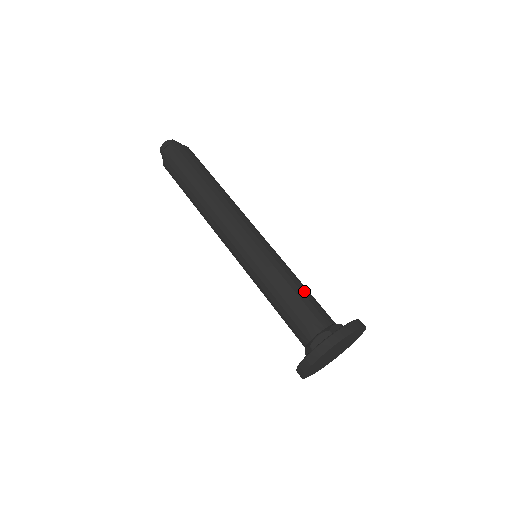
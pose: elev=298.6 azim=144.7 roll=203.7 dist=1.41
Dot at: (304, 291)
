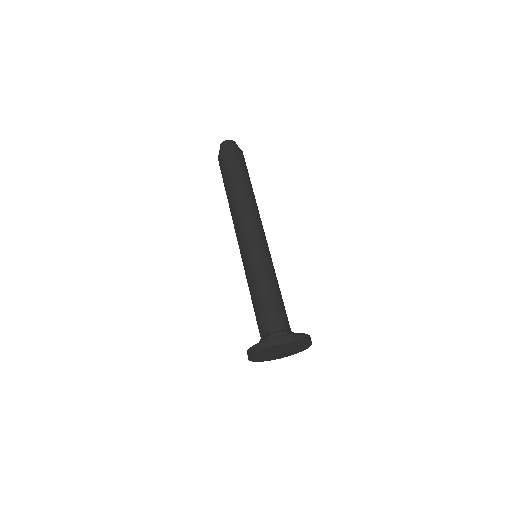
Dot at: (268, 298)
